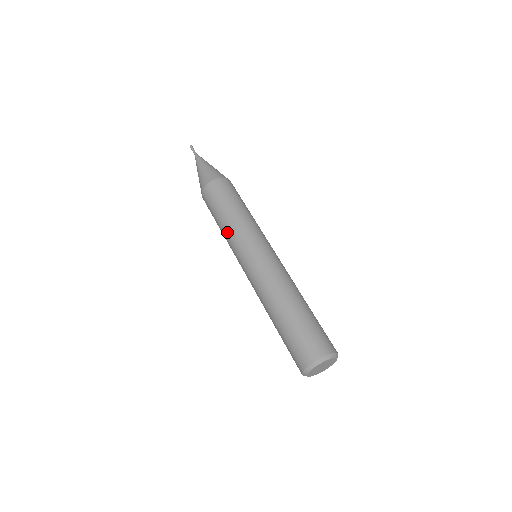
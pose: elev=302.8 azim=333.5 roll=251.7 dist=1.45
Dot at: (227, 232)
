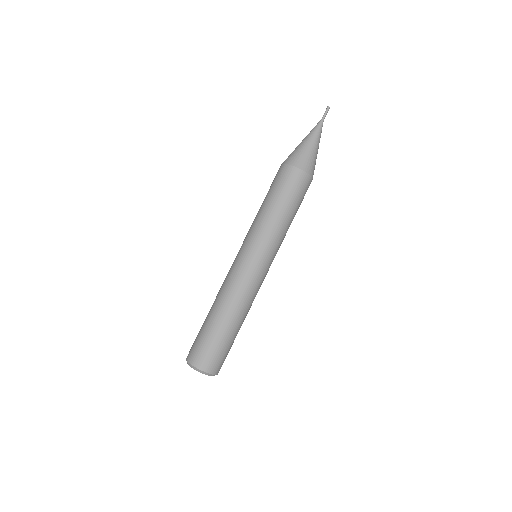
Dot at: (260, 220)
